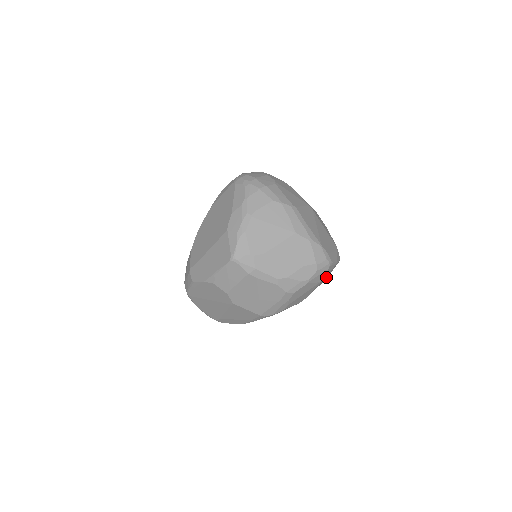
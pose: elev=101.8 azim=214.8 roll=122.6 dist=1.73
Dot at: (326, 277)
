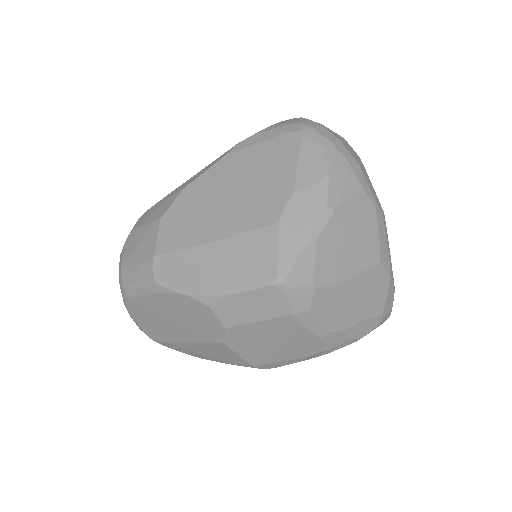
Dot at: occluded
